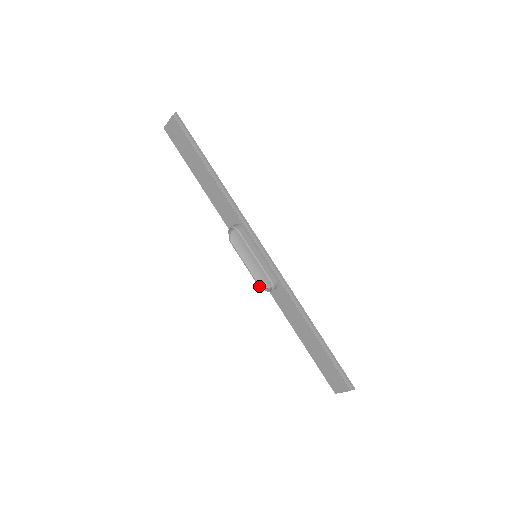
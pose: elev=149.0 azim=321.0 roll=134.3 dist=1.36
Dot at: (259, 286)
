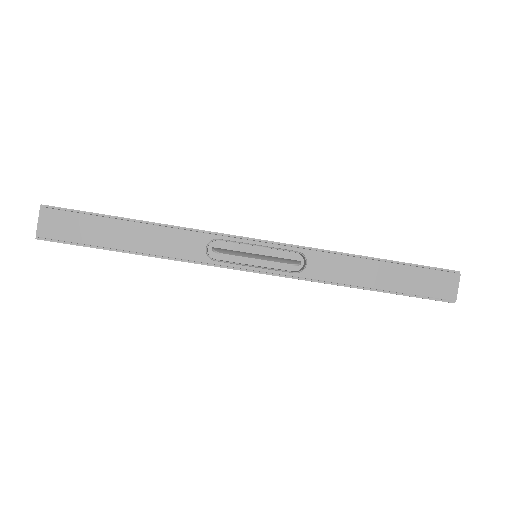
Dot at: occluded
